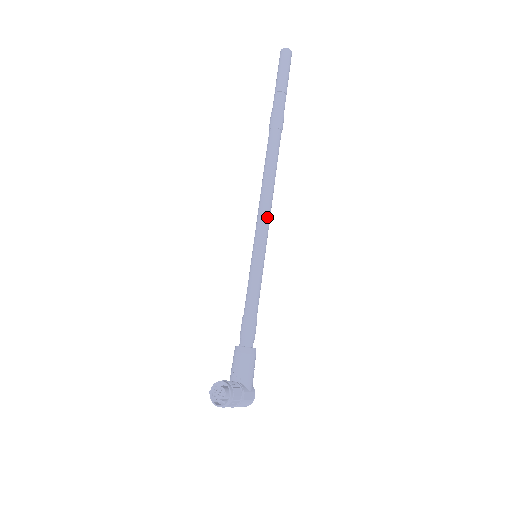
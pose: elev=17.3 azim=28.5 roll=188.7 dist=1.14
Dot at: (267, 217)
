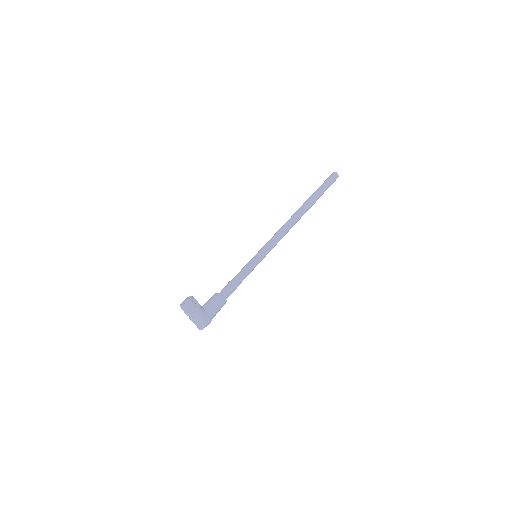
Dot at: (274, 240)
